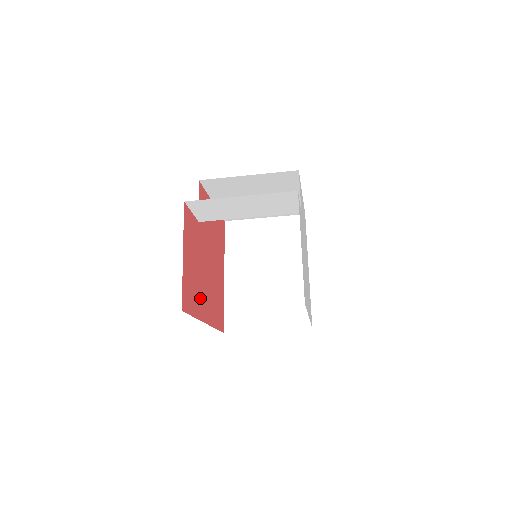
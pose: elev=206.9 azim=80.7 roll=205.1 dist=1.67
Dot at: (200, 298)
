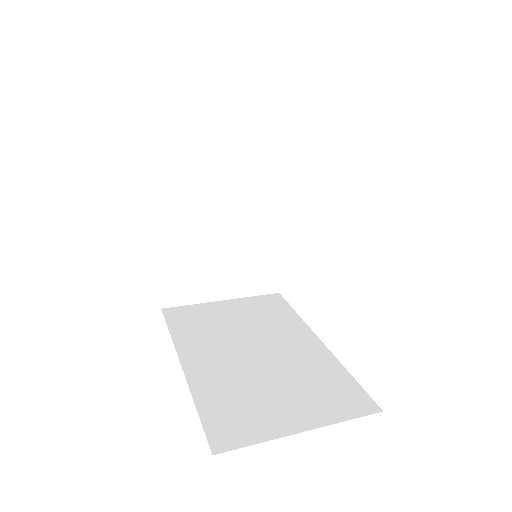
Dot at: occluded
